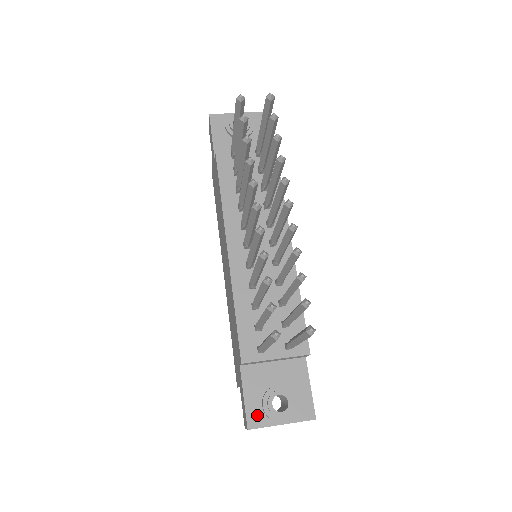
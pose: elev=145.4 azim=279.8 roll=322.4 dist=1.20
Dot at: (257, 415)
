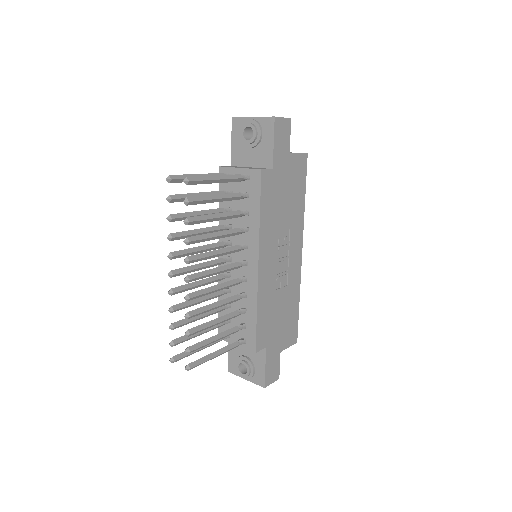
Dot at: (234, 367)
